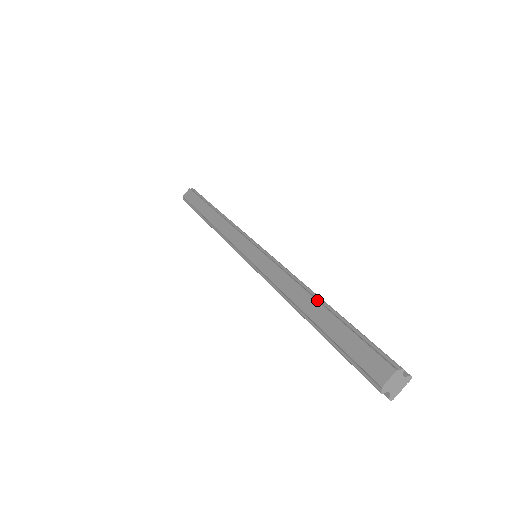
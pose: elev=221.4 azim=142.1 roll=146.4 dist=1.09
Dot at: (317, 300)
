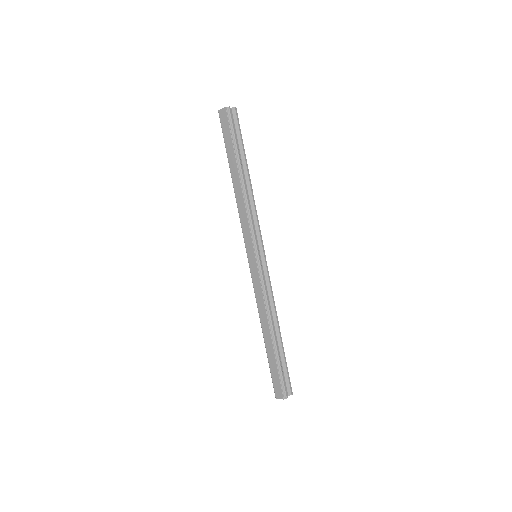
Dot at: (271, 337)
